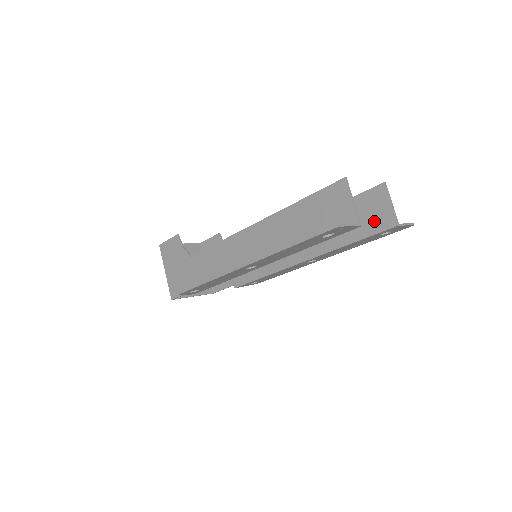
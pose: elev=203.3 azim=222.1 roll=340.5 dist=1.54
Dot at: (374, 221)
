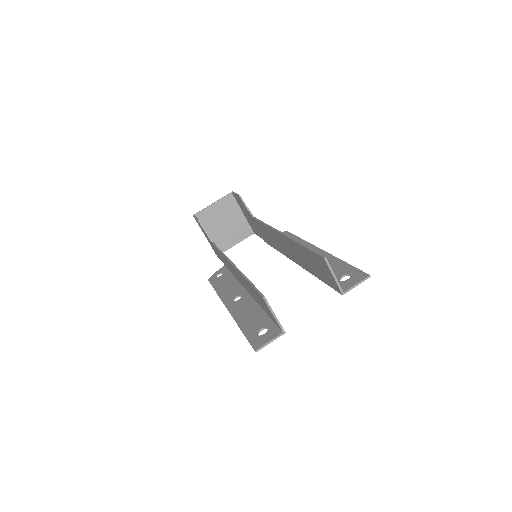
Dot at: (327, 278)
